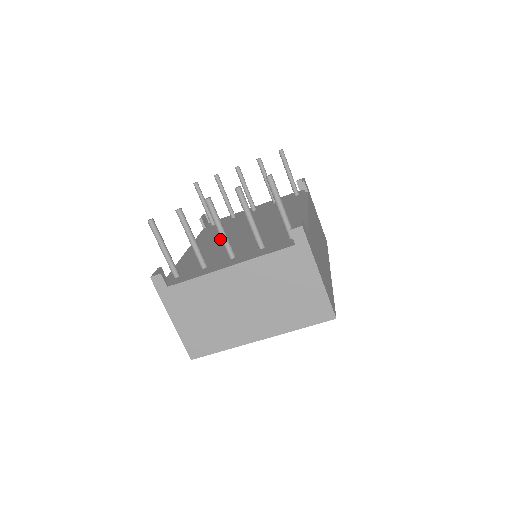
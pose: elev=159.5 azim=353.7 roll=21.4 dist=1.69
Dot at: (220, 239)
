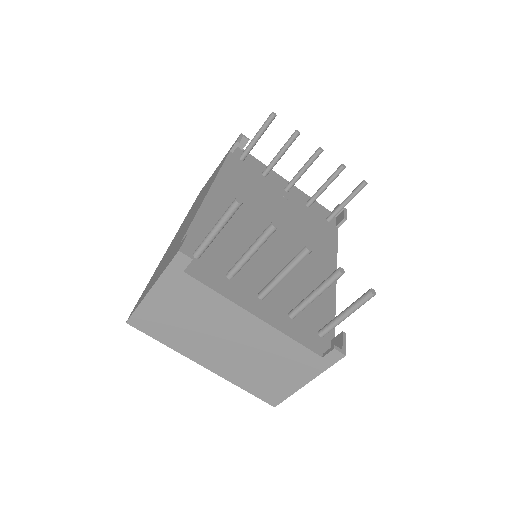
Dot at: (249, 218)
